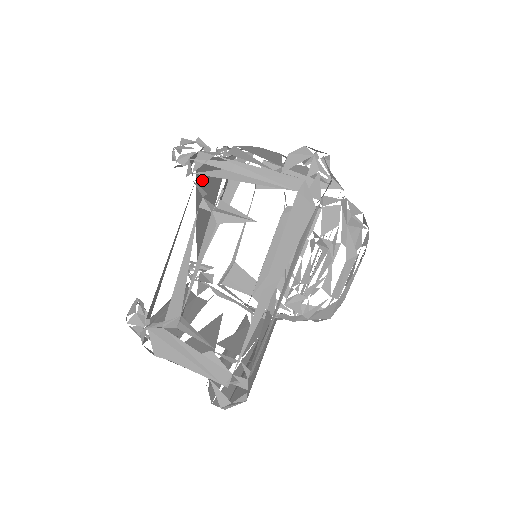
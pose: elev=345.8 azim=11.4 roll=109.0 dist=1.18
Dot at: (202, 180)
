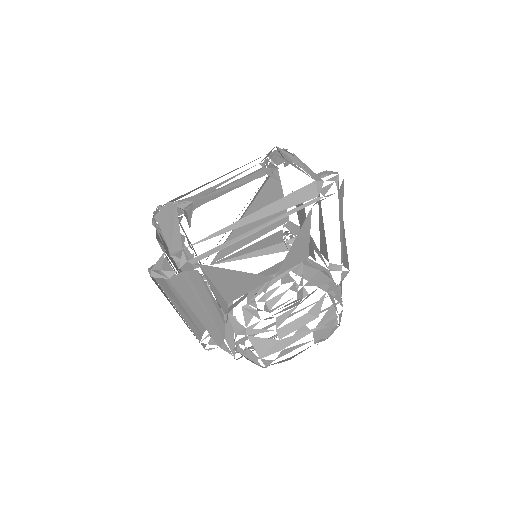
Dot at: (268, 193)
